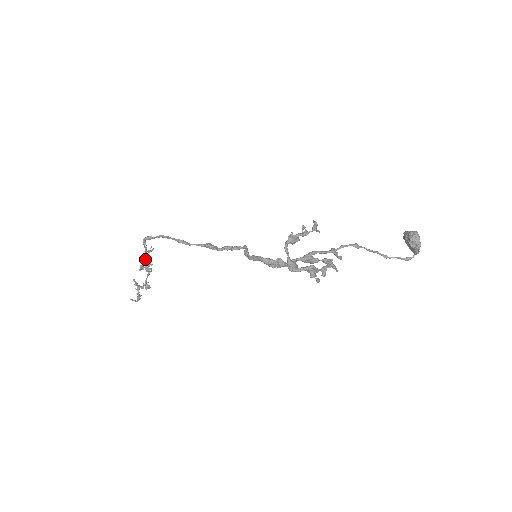
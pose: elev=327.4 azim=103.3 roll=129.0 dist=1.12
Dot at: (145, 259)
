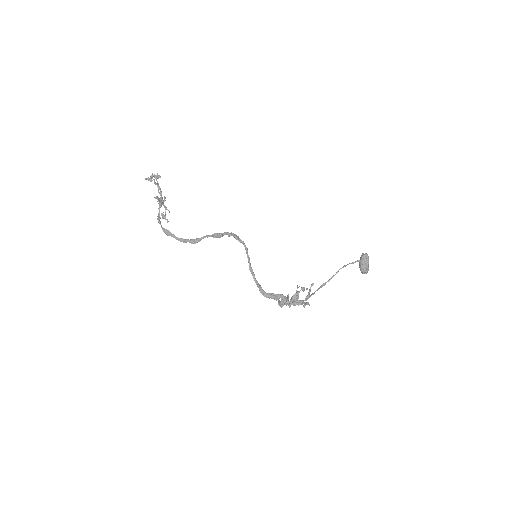
Dot at: occluded
